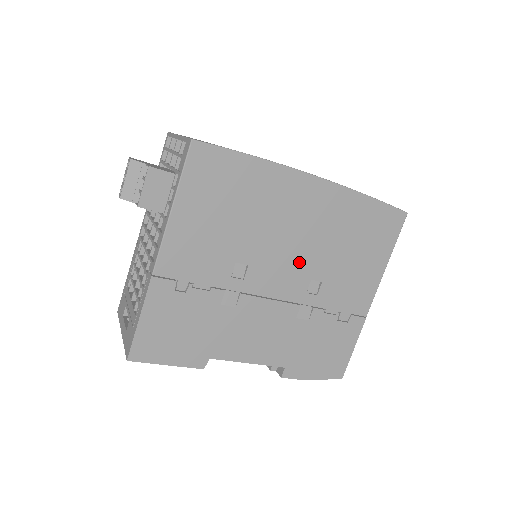
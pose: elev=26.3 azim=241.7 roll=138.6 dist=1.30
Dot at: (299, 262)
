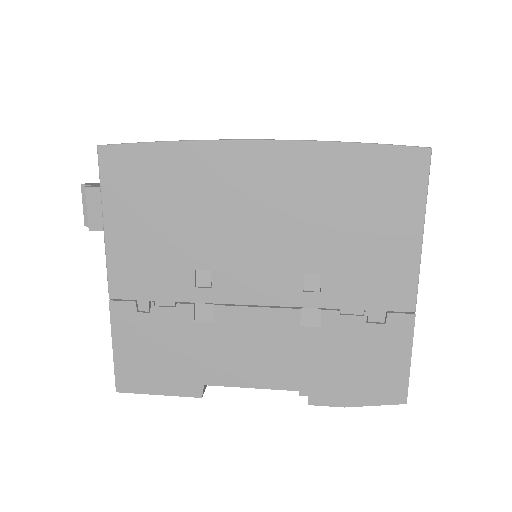
Dot at: (277, 254)
